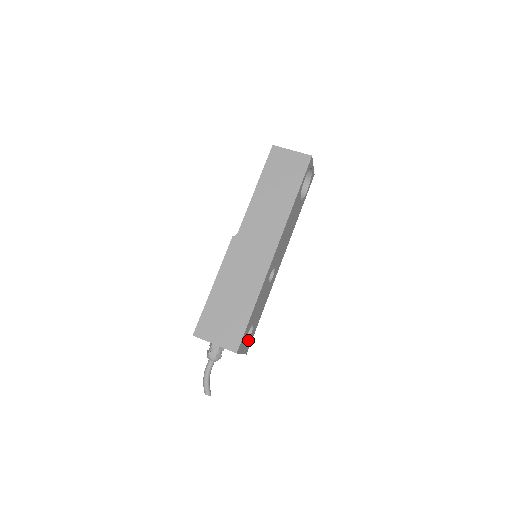
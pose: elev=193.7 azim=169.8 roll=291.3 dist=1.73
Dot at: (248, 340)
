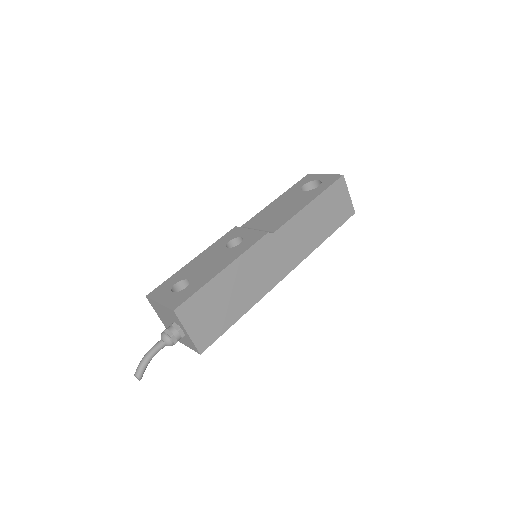
Dot at: occluded
